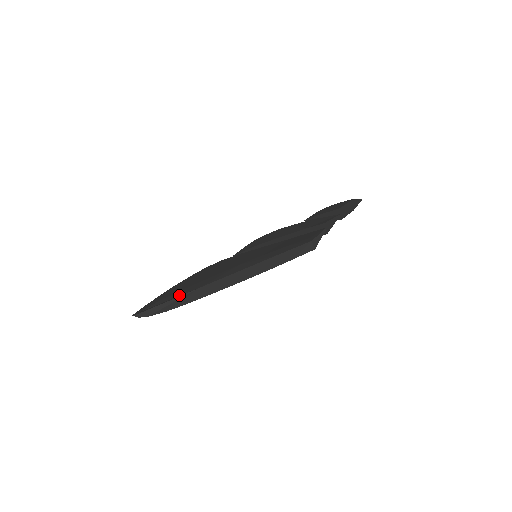
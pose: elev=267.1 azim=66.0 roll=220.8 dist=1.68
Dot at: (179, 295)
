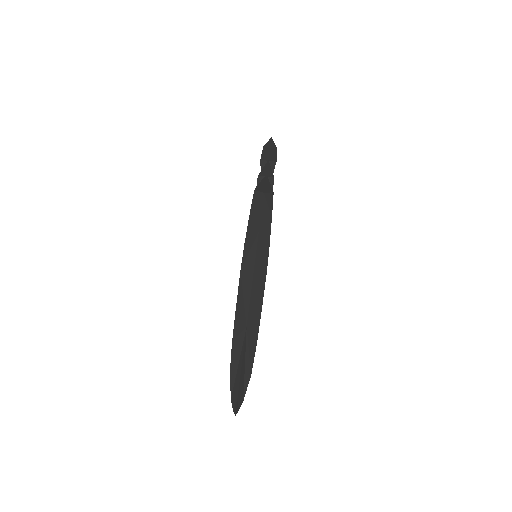
Dot at: (240, 351)
